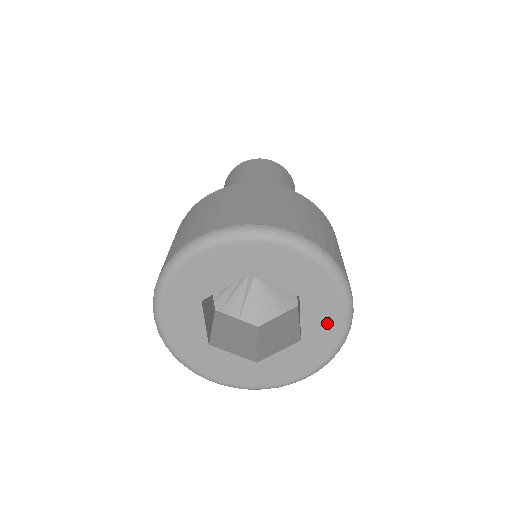
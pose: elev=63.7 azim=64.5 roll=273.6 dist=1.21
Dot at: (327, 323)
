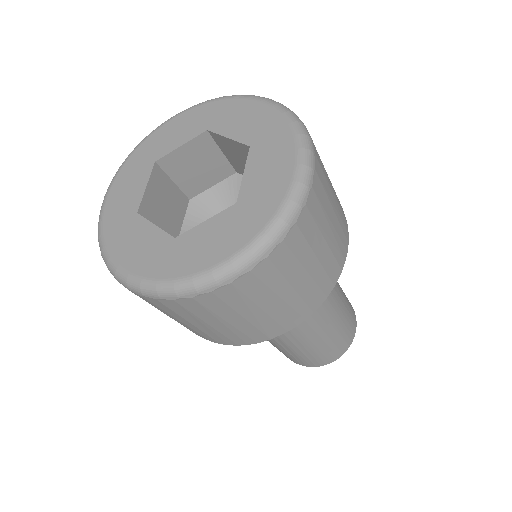
Dot at: (252, 117)
